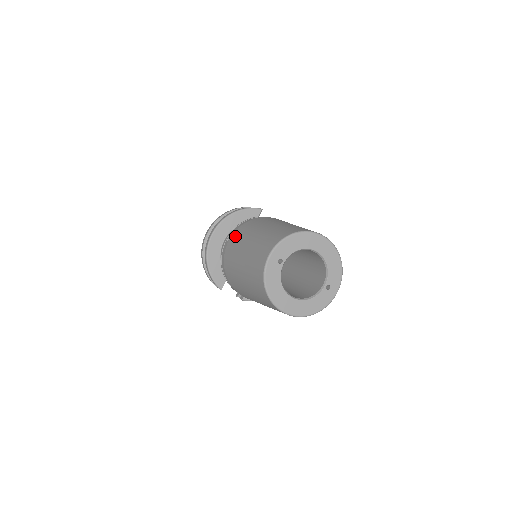
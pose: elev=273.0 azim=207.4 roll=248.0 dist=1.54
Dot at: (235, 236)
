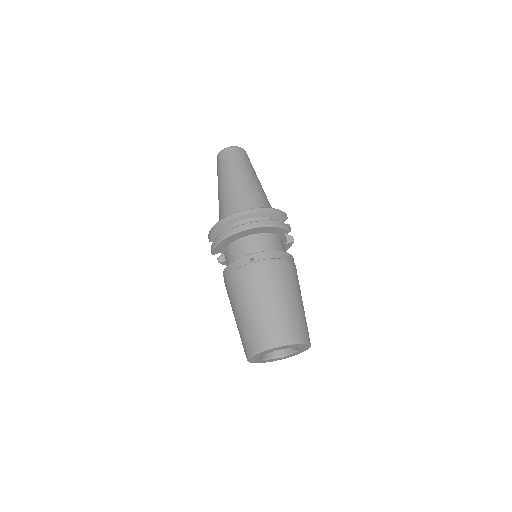
Dot at: (260, 271)
